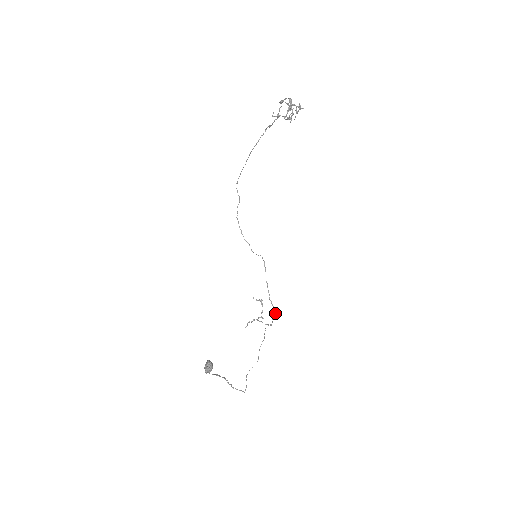
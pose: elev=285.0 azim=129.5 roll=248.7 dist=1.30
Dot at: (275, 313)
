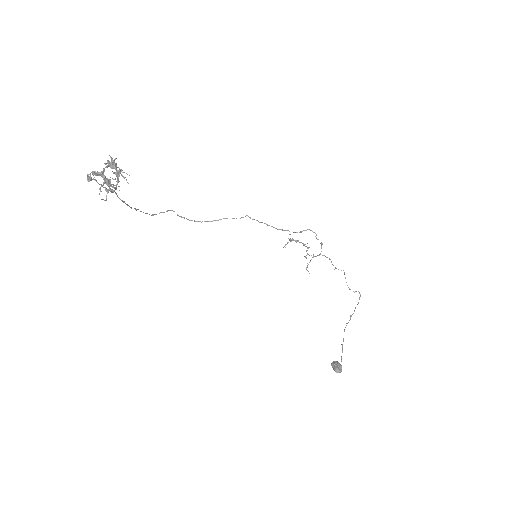
Dot at: (313, 232)
